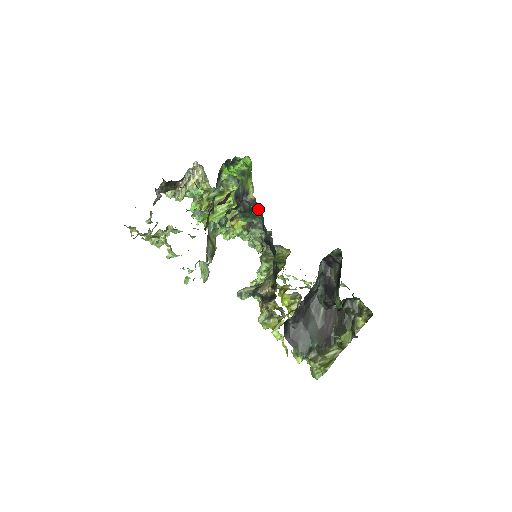
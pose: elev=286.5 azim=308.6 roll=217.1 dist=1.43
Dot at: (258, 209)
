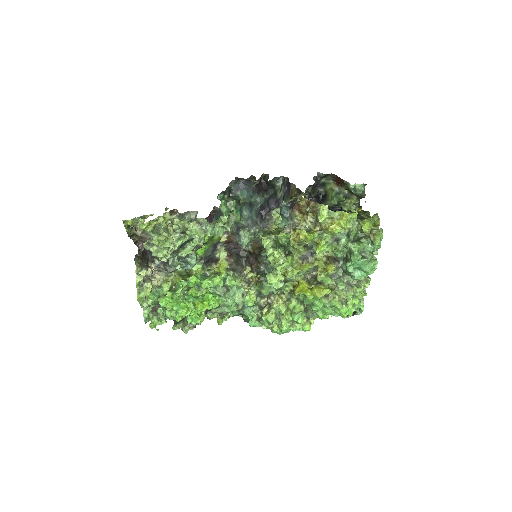
Dot at: (242, 205)
